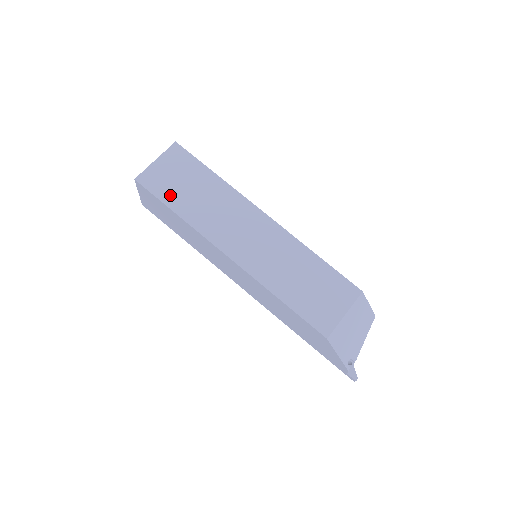
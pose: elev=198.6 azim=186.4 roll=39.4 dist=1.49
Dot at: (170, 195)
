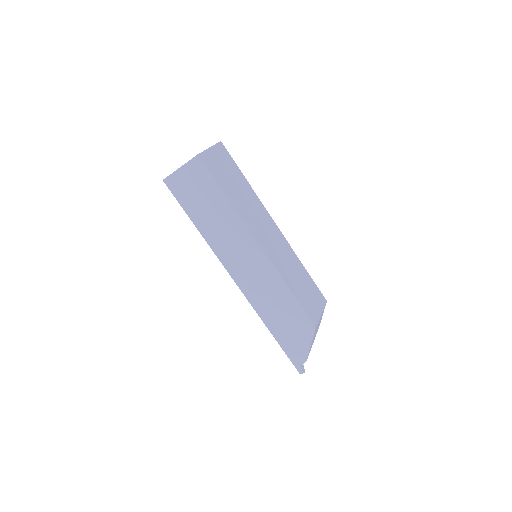
Dot at: (222, 180)
